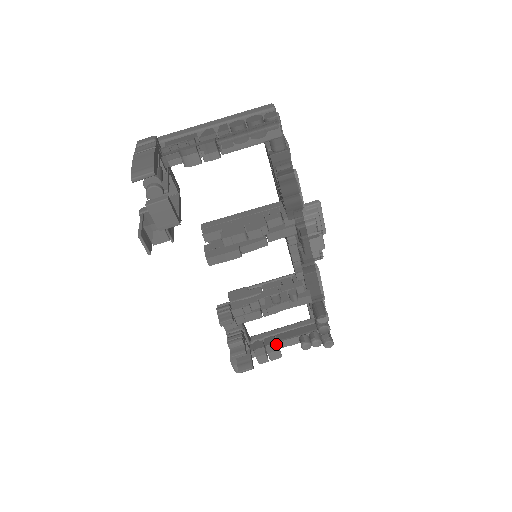
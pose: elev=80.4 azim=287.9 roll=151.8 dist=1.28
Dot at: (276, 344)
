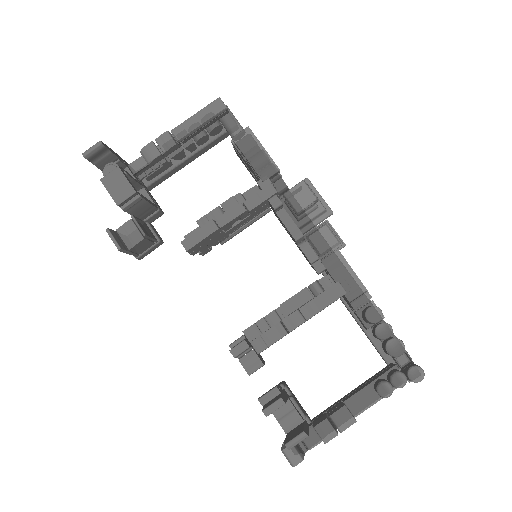
Dot at: (341, 404)
